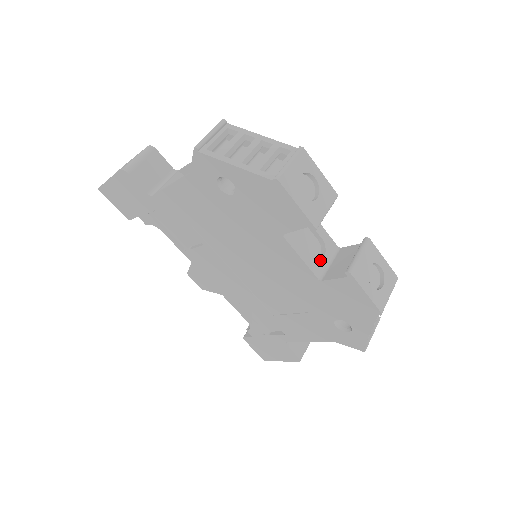
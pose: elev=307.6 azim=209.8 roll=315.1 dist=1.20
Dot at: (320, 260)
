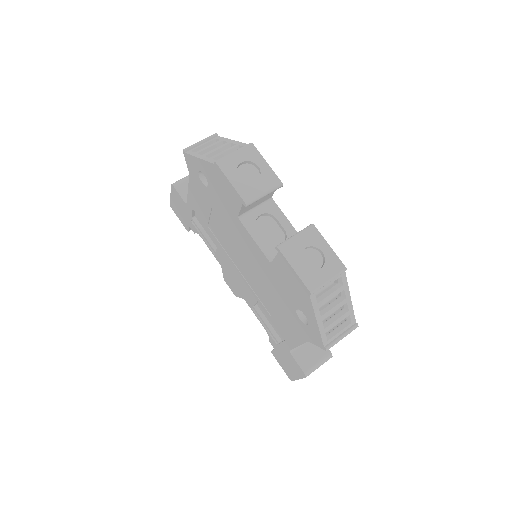
Dot at: occluded
